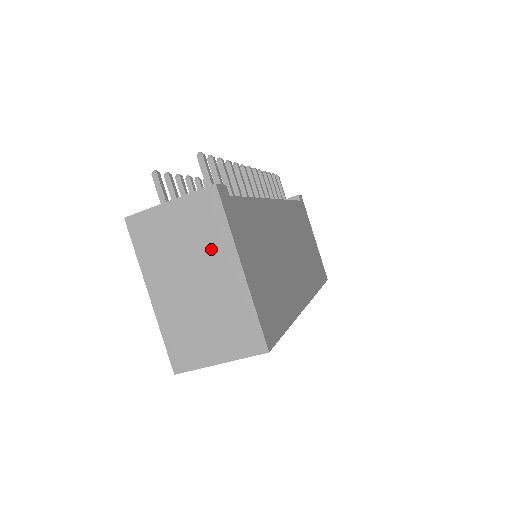
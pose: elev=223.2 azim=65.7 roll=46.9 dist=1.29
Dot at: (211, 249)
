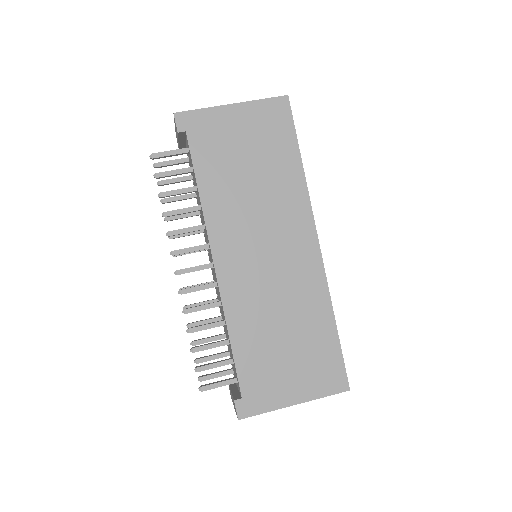
Dot at: occluded
